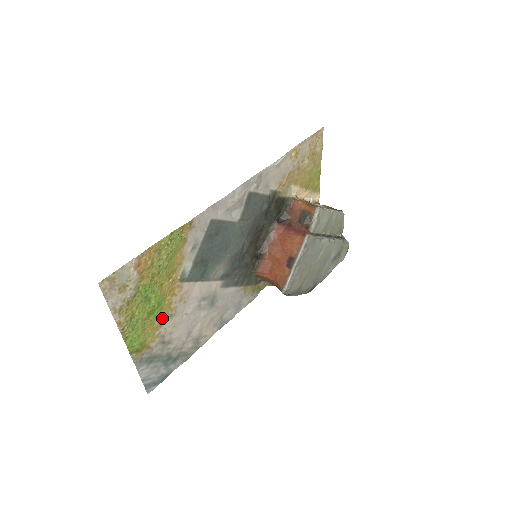
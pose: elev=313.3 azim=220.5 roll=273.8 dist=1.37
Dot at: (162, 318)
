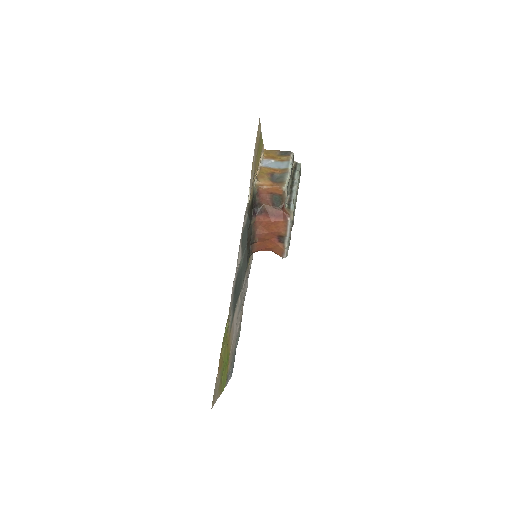
Dot at: occluded
